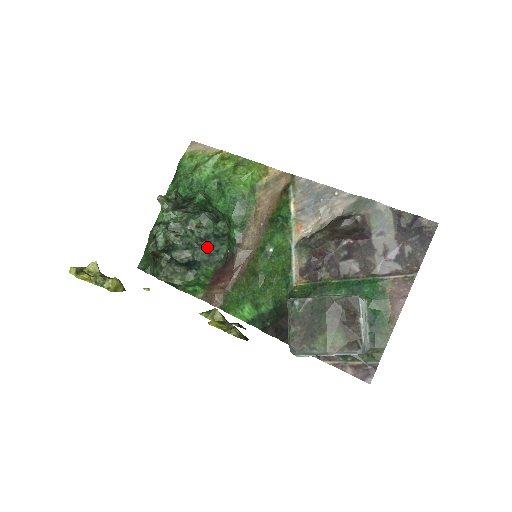
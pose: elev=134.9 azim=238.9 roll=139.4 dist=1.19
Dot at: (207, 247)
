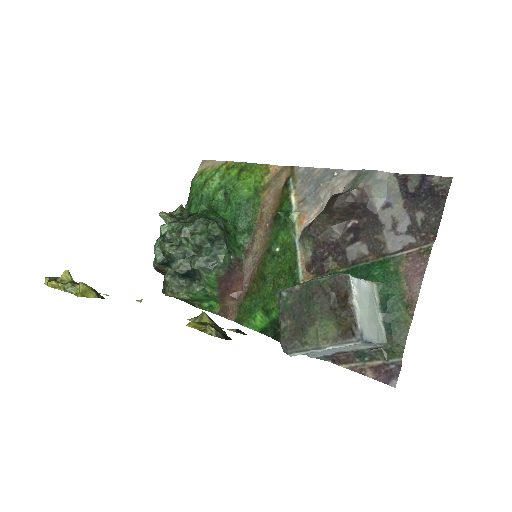
Dot at: (203, 253)
